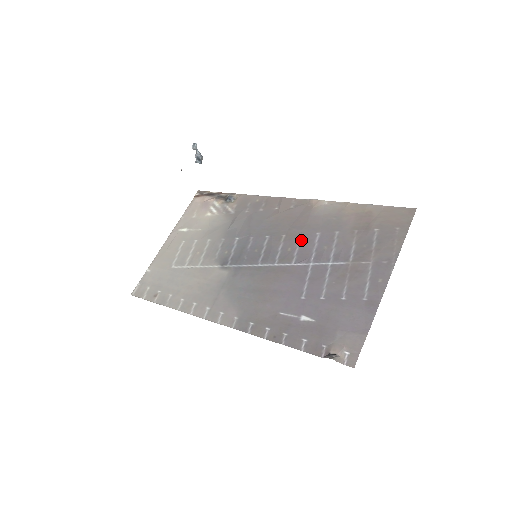
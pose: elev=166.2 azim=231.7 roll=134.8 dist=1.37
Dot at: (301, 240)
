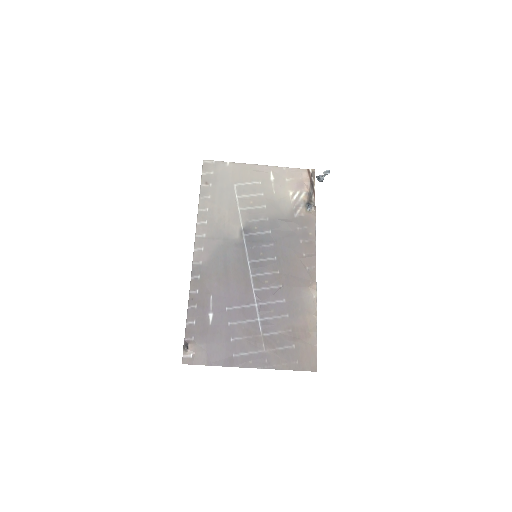
Dot at: (276, 288)
